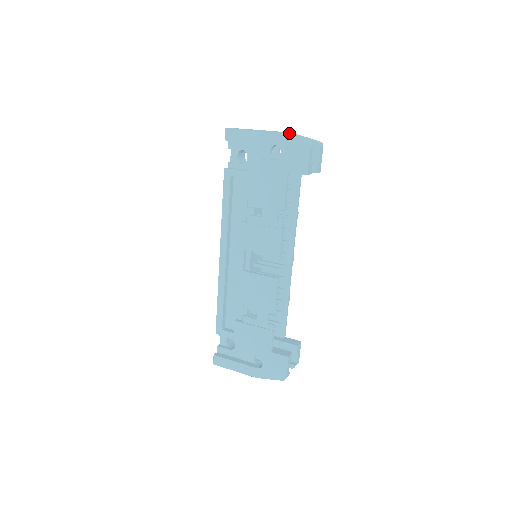
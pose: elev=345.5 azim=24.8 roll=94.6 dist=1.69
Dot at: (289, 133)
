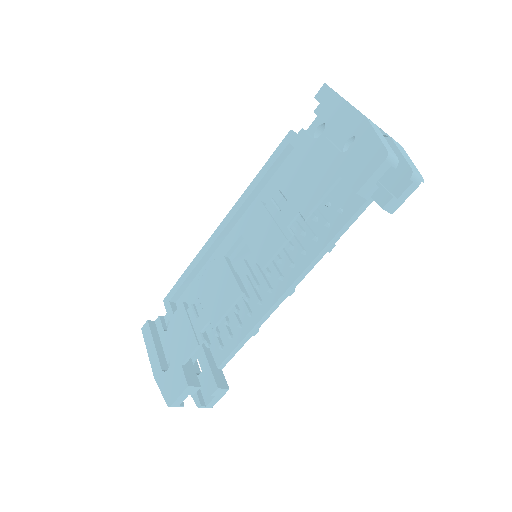
Dot at: (392, 139)
